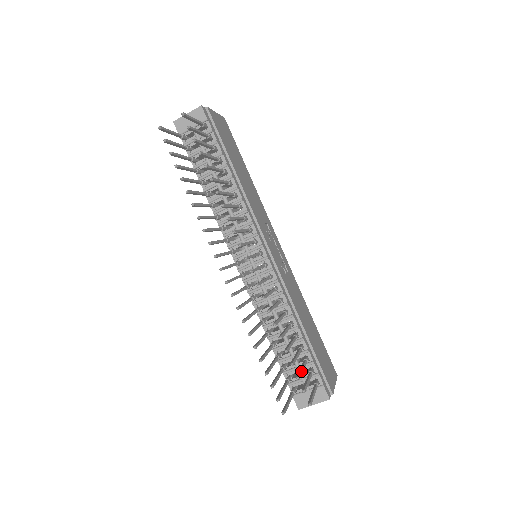
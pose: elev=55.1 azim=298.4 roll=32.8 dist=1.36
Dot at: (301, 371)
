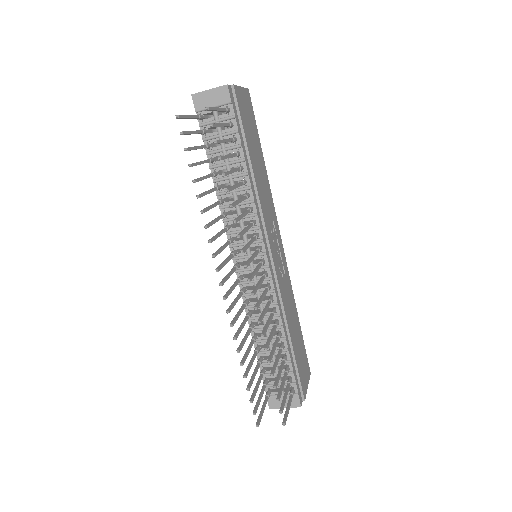
Dot at: (282, 390)
